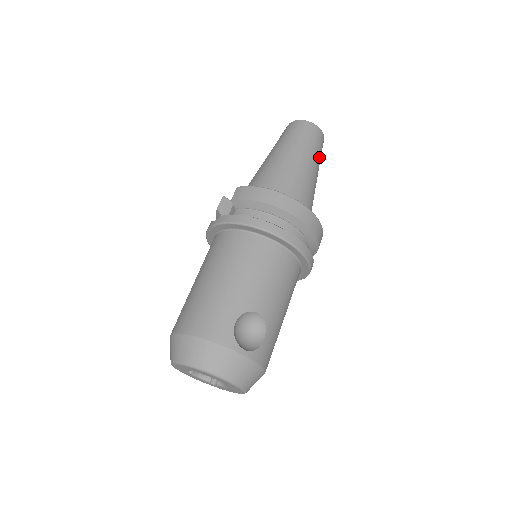
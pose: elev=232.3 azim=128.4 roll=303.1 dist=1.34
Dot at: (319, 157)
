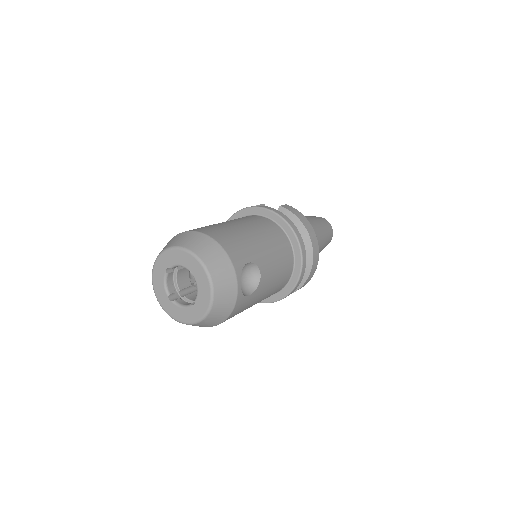
Dot at: (323, 248)
